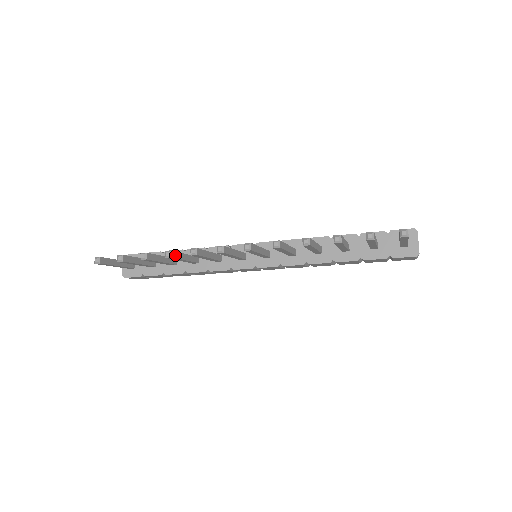
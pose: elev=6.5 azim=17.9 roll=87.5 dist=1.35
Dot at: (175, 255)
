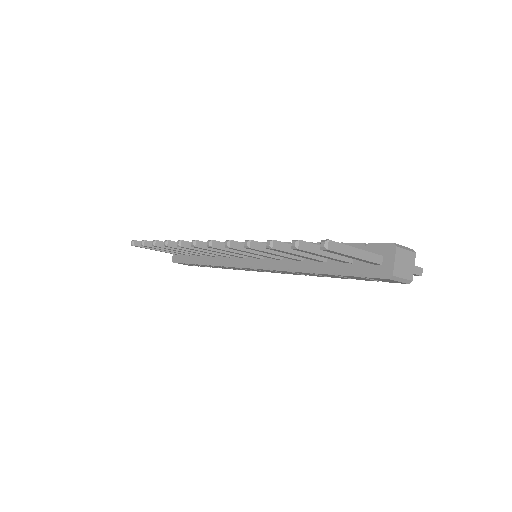
Dot at: (174, 245)
